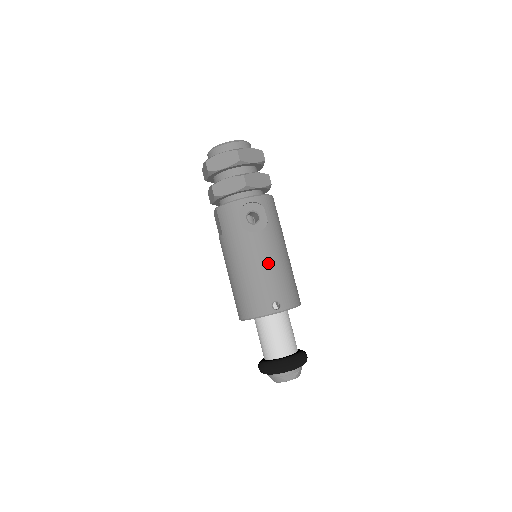
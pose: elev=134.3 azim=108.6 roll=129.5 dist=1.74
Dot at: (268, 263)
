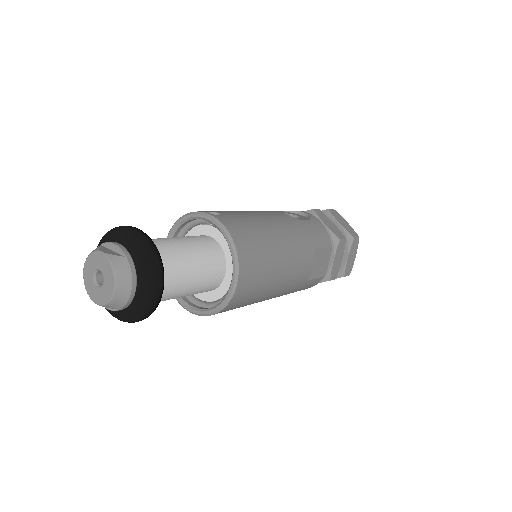
Dot at: (258, 214)
